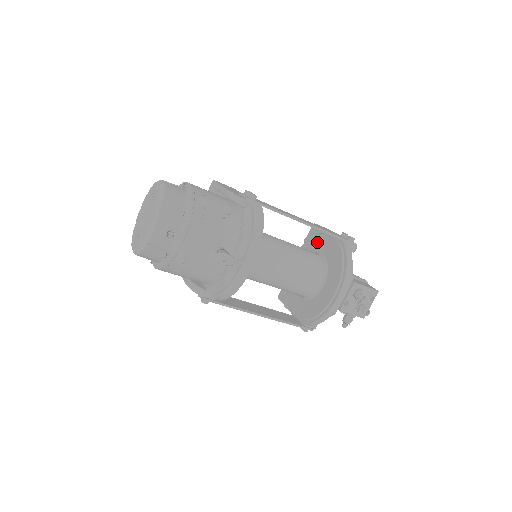
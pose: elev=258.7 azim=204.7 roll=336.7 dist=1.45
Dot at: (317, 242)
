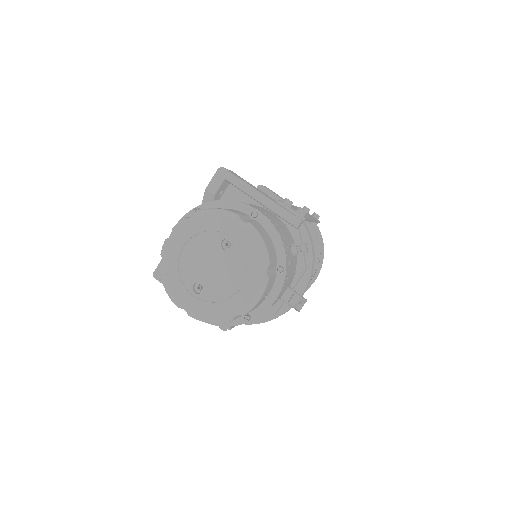
Dot at: occluded
